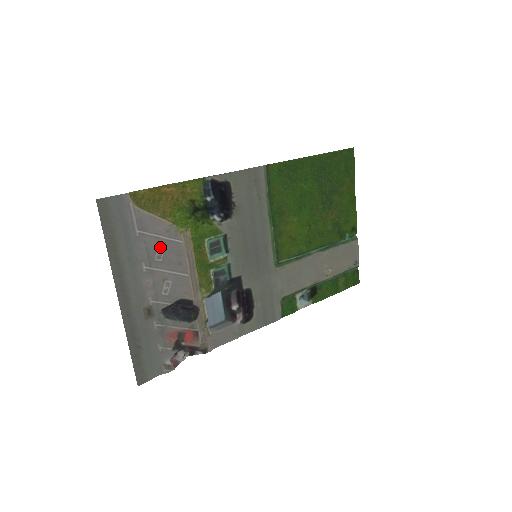
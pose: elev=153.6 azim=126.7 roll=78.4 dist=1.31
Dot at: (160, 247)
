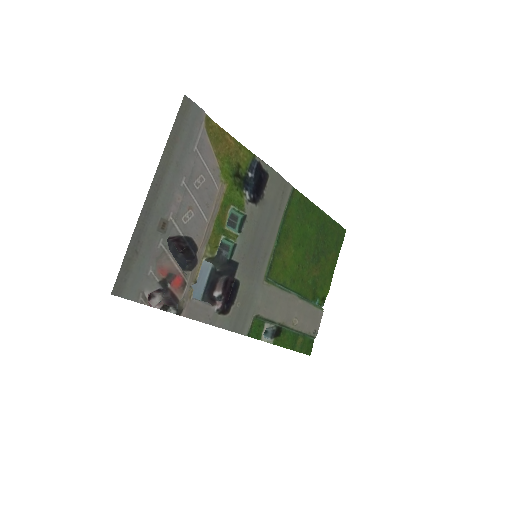
Dot at: (202, 177)
